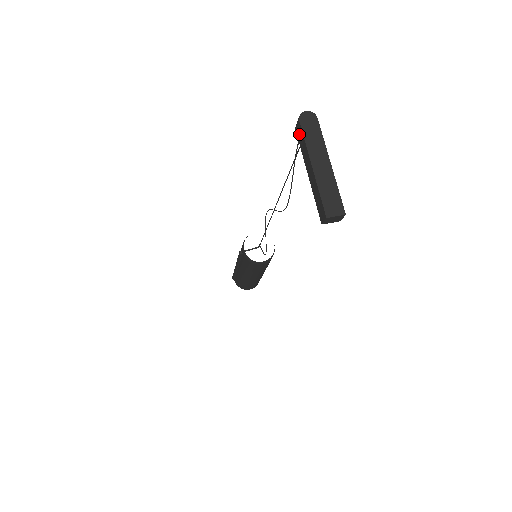
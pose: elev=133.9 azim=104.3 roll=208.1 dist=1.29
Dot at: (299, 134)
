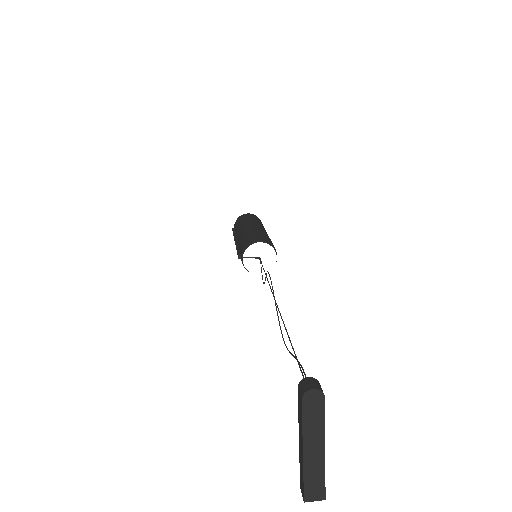
Dot at: (299, 403)
